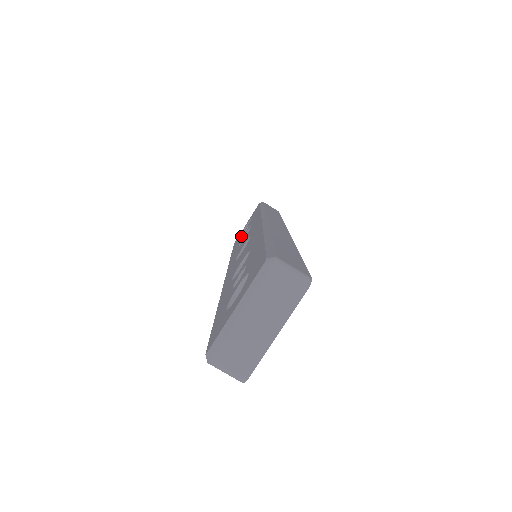
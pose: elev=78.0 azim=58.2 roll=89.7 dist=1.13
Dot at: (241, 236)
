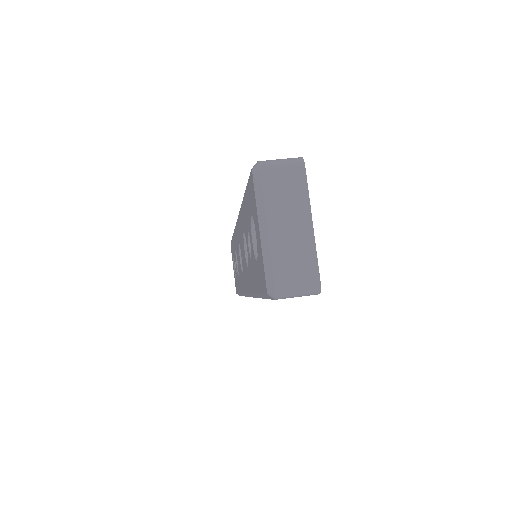
Dot at: occluded
